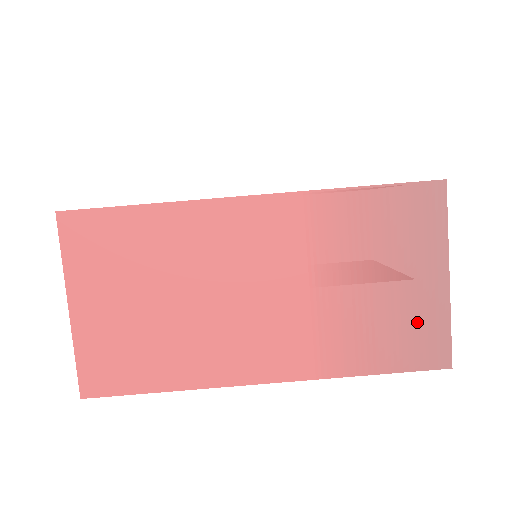
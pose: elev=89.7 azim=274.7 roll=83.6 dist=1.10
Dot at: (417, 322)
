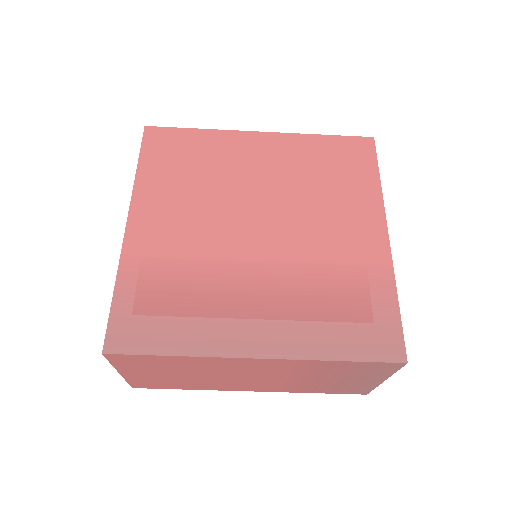
Dot at: (354, 387)
